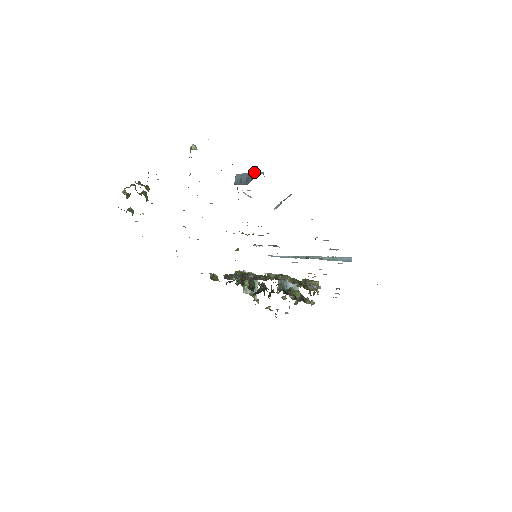
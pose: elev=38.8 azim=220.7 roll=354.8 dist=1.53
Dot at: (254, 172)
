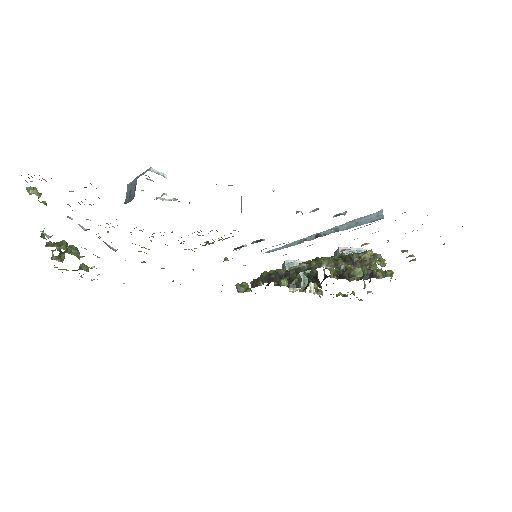
Dot at: occluded
